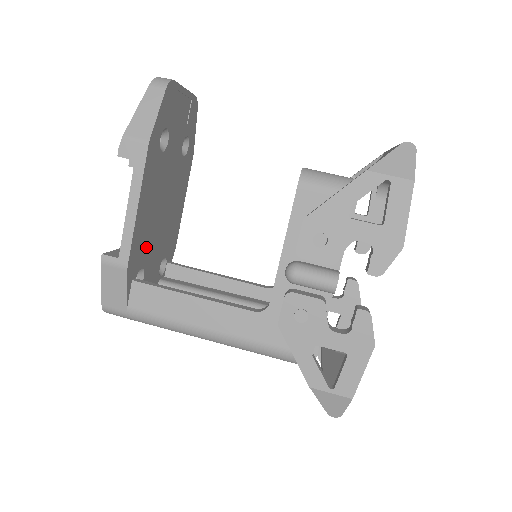
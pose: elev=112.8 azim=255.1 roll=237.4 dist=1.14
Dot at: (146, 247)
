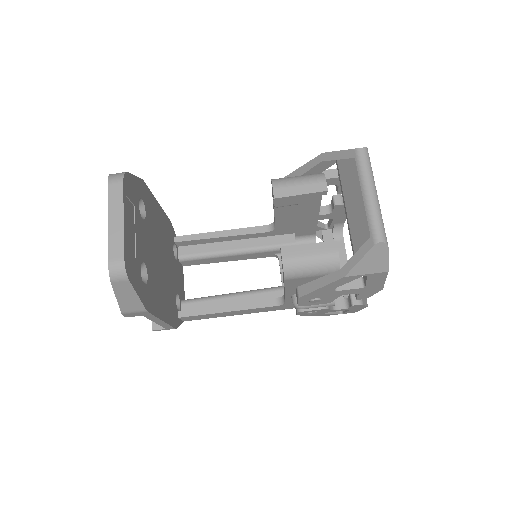
Dot at: (171, 294)
